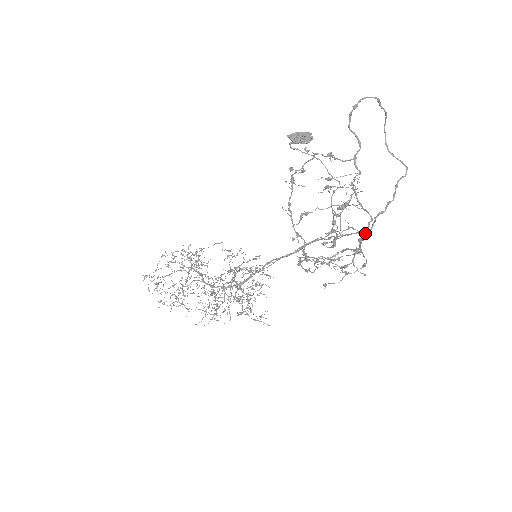
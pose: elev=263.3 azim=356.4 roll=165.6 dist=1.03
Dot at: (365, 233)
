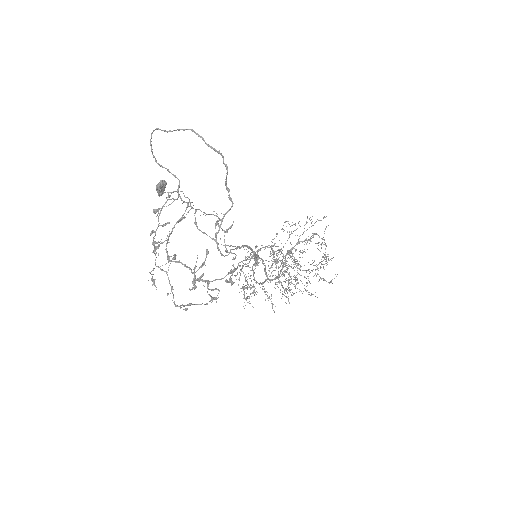
Dot at: occluded
